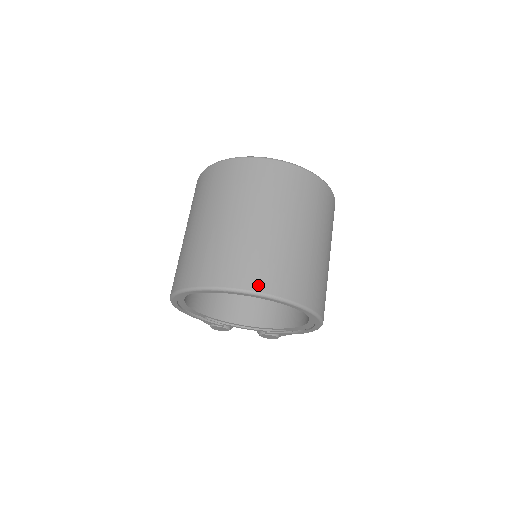
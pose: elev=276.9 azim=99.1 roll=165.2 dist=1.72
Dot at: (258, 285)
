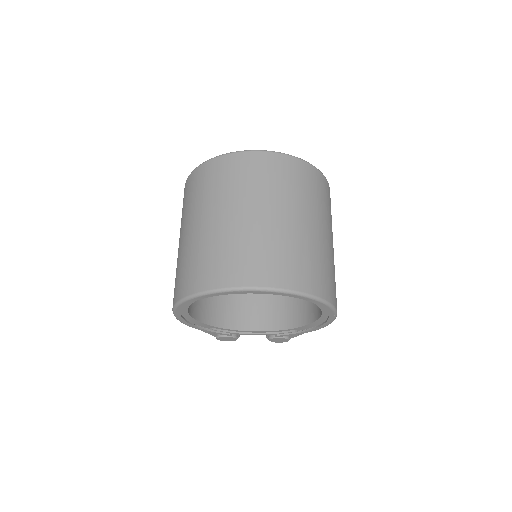
Dot at: (267, 280)
